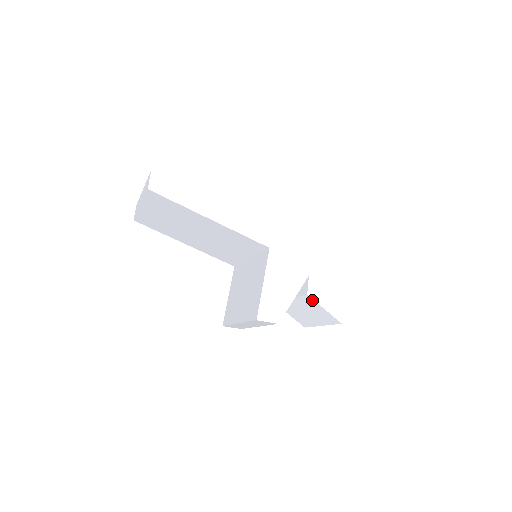
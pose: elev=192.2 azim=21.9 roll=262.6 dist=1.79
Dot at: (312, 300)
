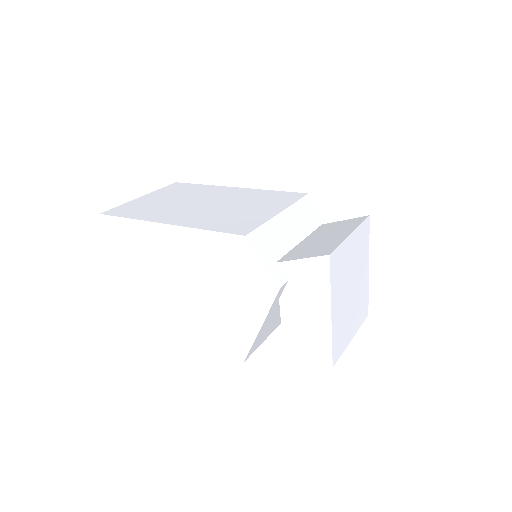
Dot at: (292, 334)
